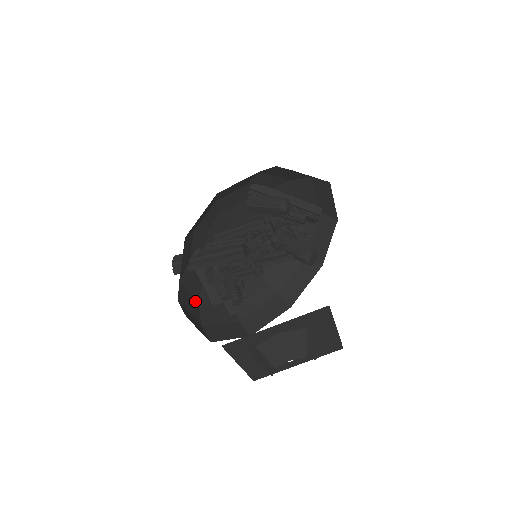
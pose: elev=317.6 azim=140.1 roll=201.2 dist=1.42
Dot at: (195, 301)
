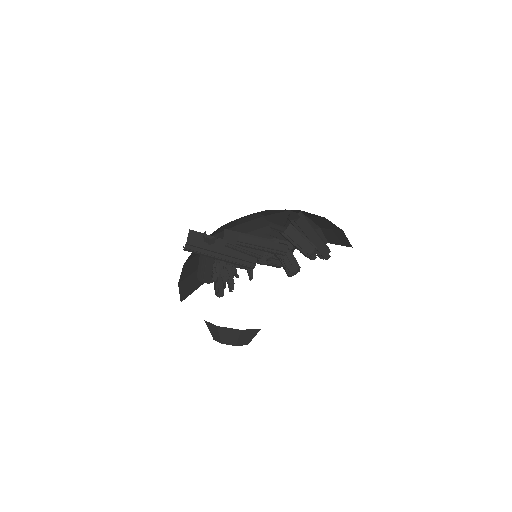
Dot at: occluded
